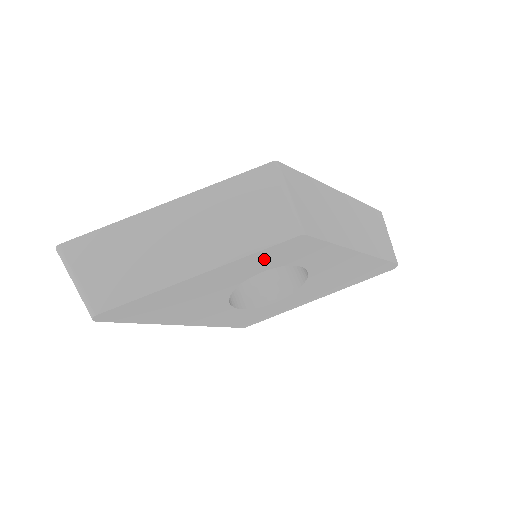
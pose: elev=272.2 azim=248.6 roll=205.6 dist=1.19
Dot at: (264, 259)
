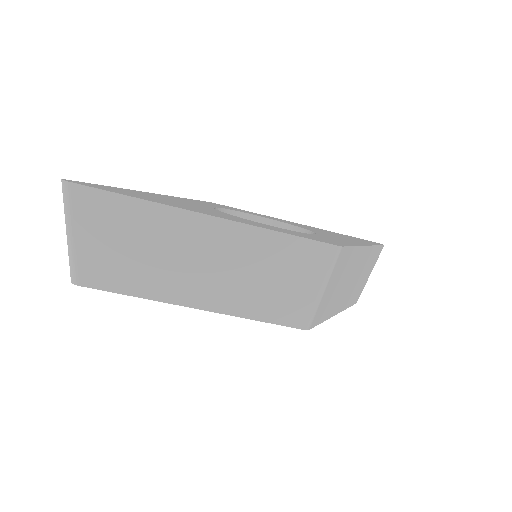
Dot at: occluded
